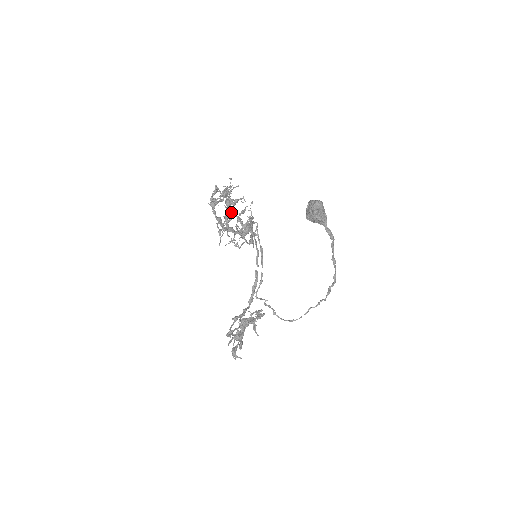
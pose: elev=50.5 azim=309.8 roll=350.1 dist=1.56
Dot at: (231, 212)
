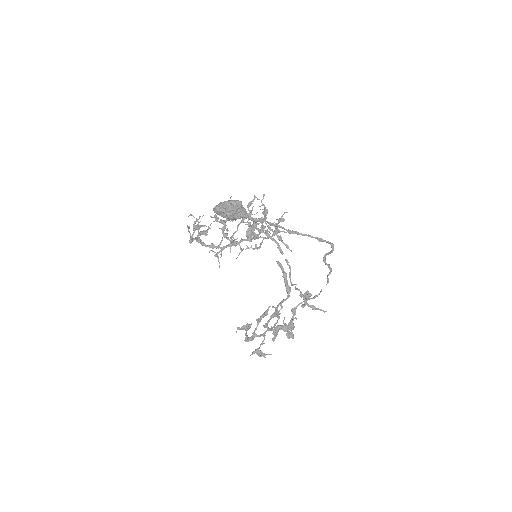
Dot at: (240, 222)
